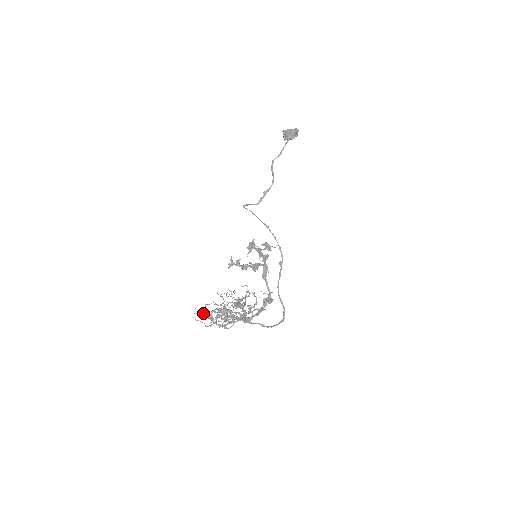
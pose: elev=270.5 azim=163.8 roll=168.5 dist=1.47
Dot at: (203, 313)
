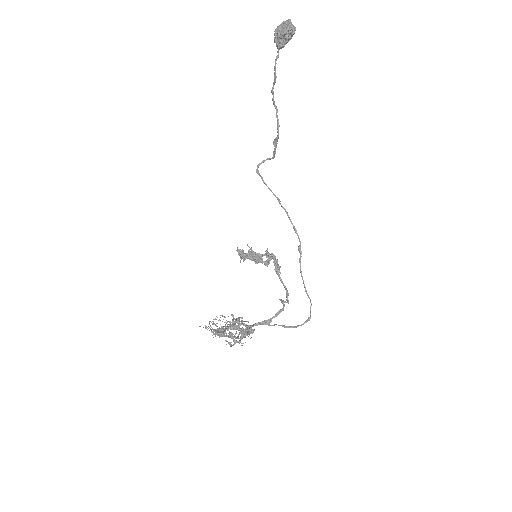
Dot at: (215, 325)
